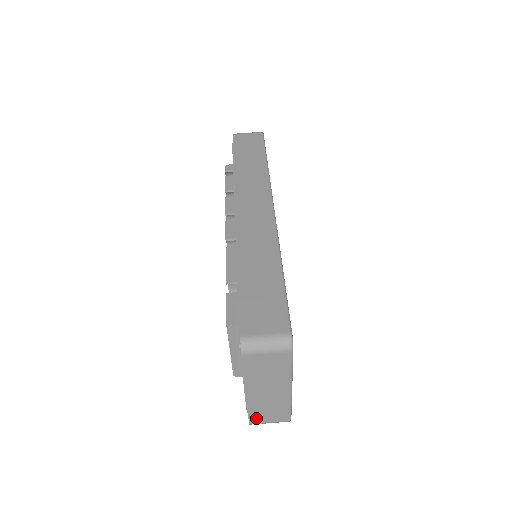
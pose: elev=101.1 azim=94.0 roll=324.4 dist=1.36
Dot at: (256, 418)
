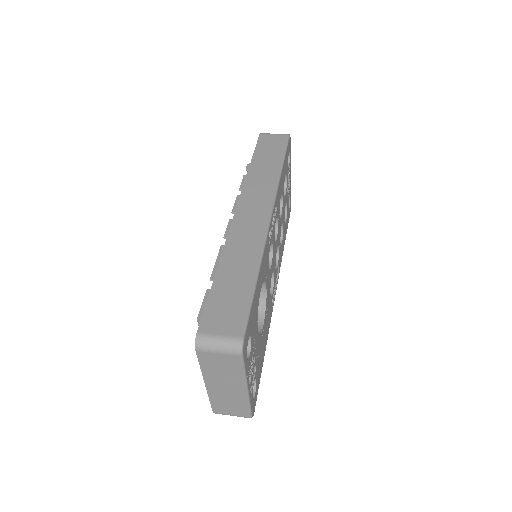
Dot at: (218, 409)
